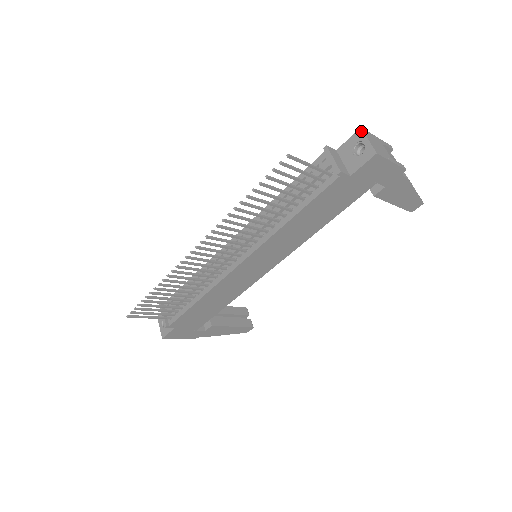
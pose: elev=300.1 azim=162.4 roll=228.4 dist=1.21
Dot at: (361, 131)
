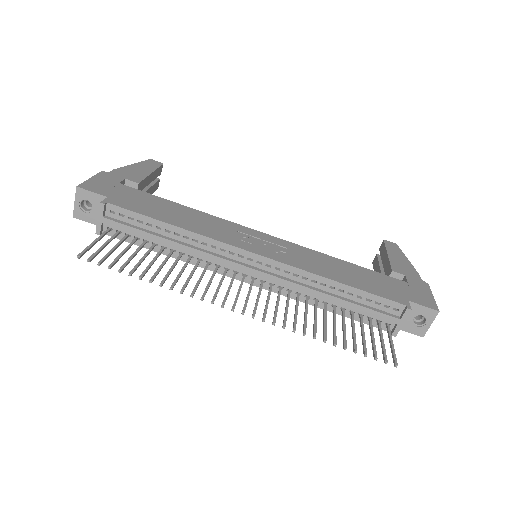
Dot at: (436, 314)
